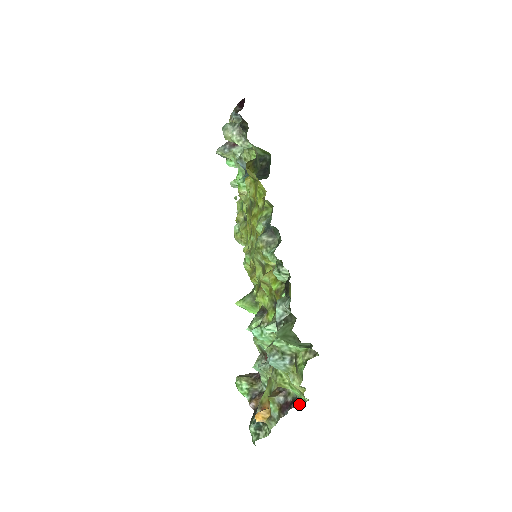
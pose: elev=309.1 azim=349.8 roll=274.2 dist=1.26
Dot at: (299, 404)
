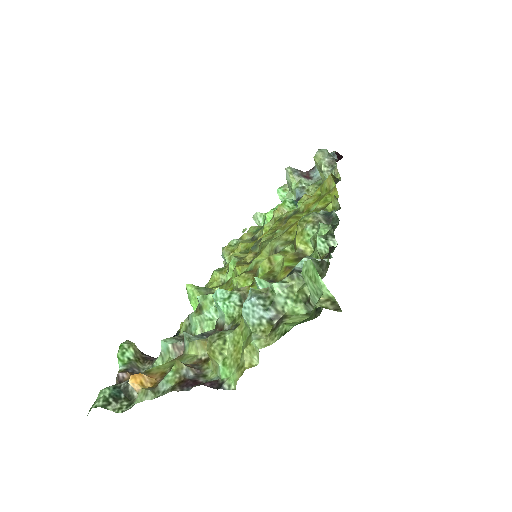
Dot at: (217, 387)
